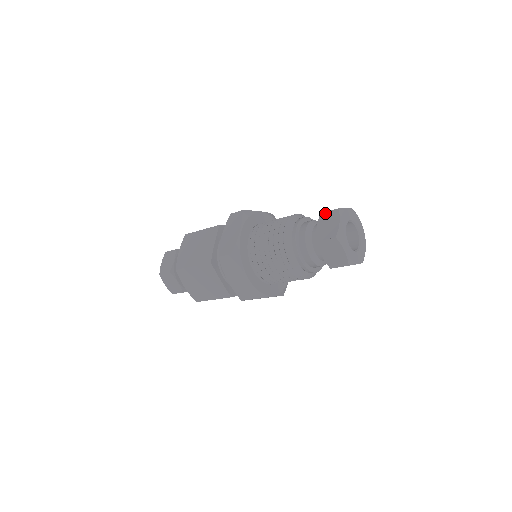
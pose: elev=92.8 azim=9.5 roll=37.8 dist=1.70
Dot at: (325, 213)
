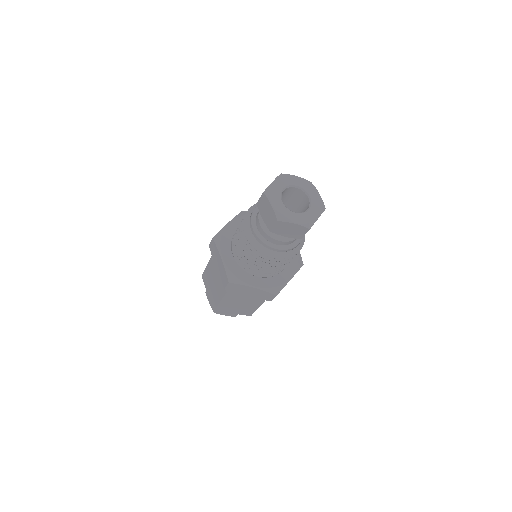
Dot at: (259, 202)
